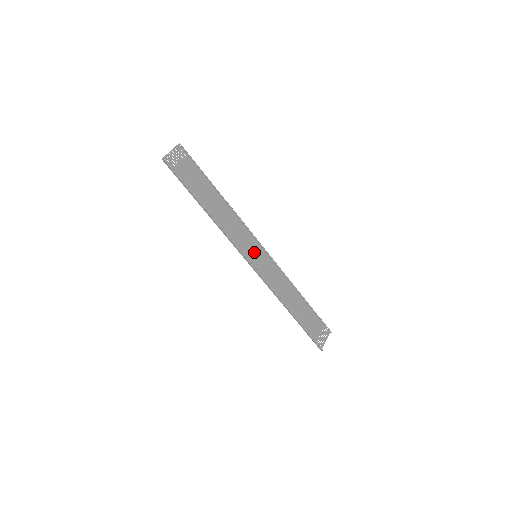
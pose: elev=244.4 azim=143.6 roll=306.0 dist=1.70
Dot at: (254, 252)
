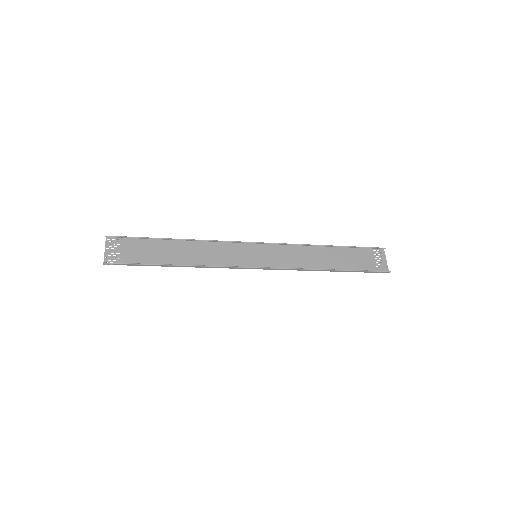
Dot at: (251, 254)
